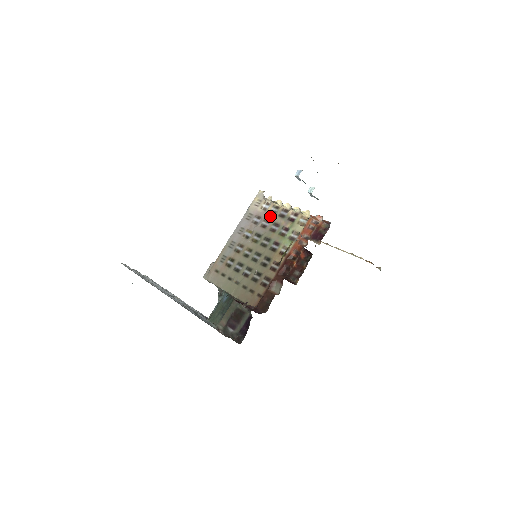
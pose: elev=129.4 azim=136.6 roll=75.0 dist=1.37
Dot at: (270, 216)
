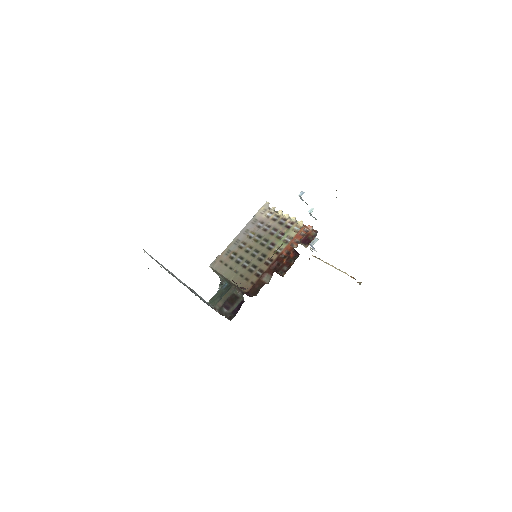
Dot at: (271, 222)
